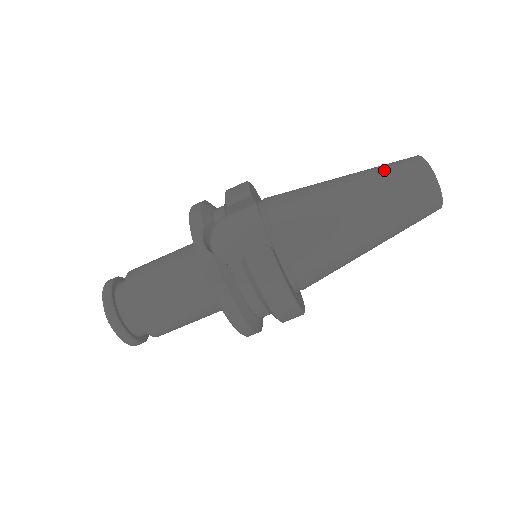
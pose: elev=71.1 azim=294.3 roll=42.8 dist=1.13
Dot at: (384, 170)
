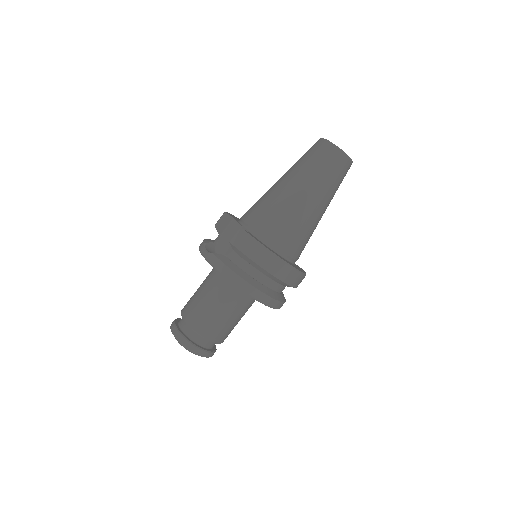
Dot at: (300, 158)
